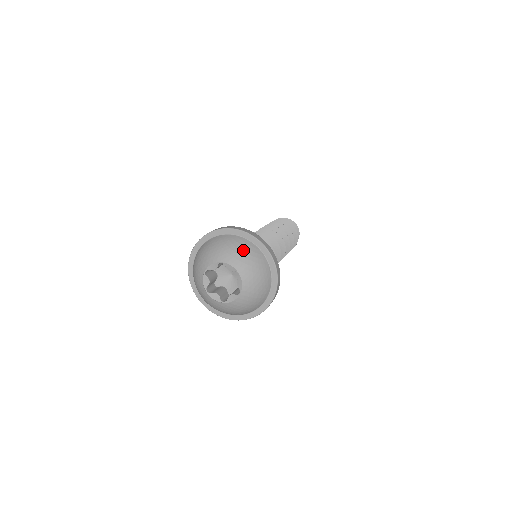
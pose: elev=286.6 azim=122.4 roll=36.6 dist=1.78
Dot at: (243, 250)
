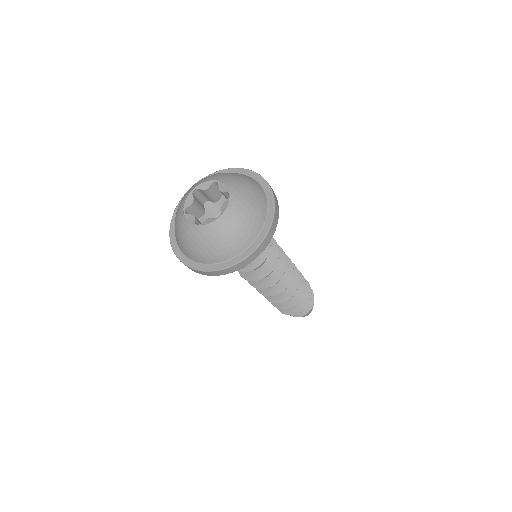
Dot at: (246, 180)
